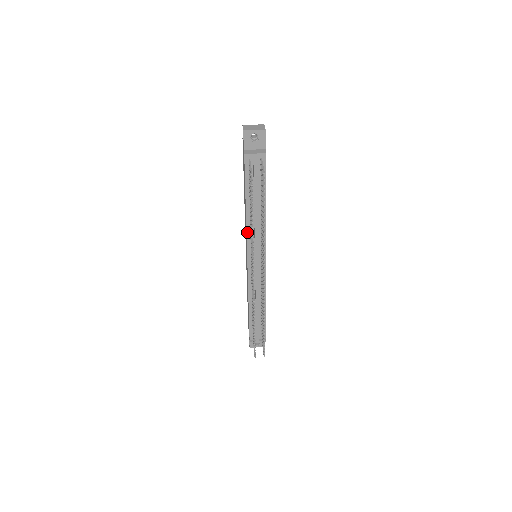
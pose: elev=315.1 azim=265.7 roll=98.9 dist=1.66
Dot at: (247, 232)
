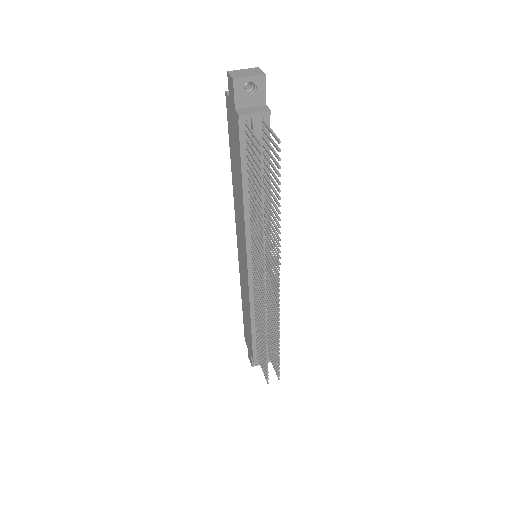
Dot at: (246, 227)
